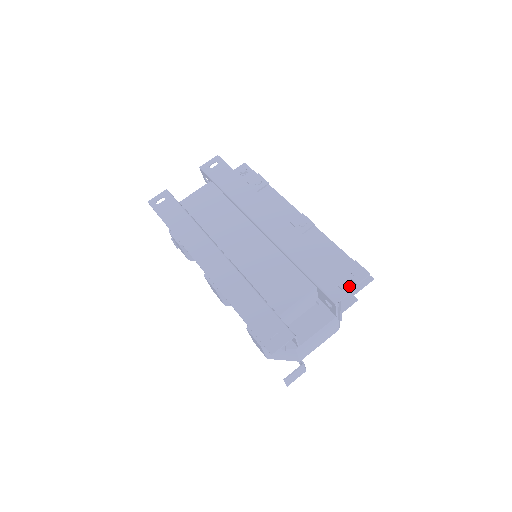
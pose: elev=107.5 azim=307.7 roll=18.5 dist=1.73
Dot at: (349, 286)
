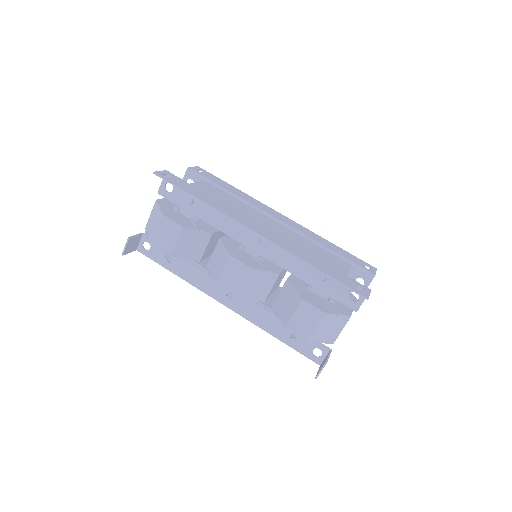
Dot at: (372, 268)
